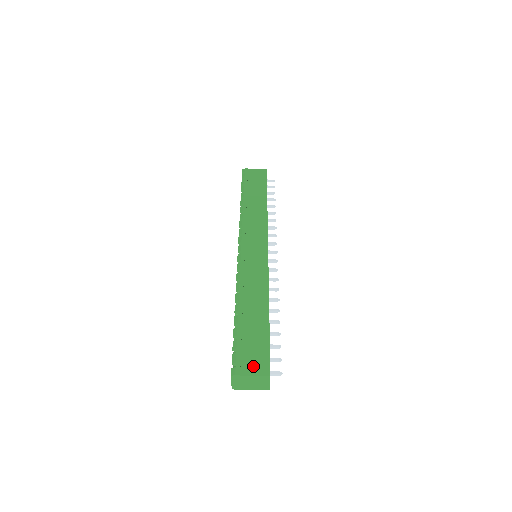
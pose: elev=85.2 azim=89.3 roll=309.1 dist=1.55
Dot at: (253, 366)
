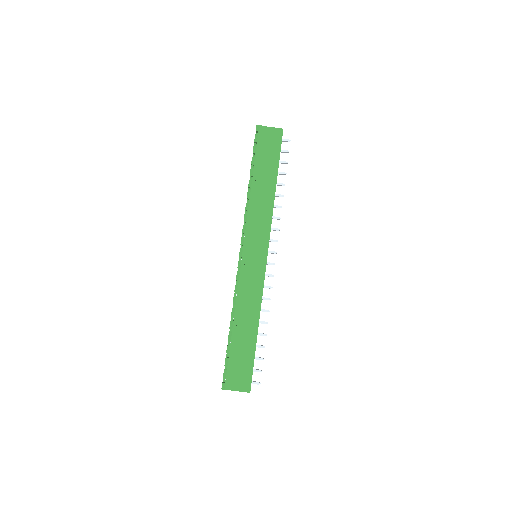
Dot at: (238, 383)
